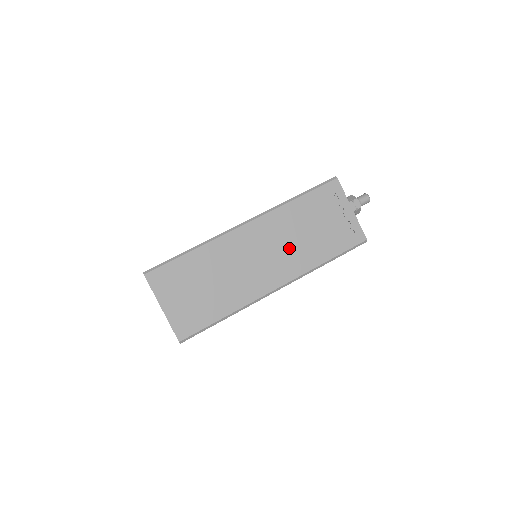
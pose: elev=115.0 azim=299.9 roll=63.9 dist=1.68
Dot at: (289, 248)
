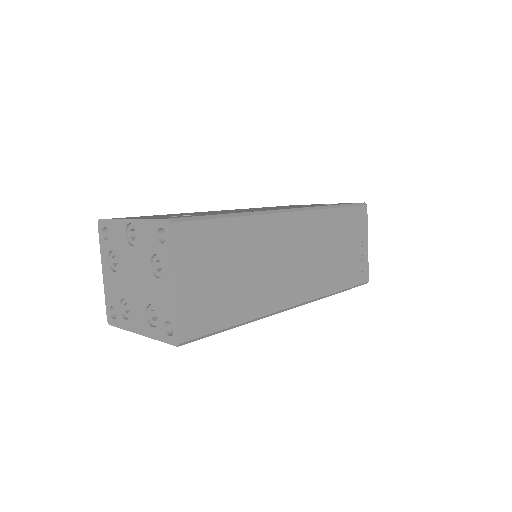
Dot at: (317, 261)
